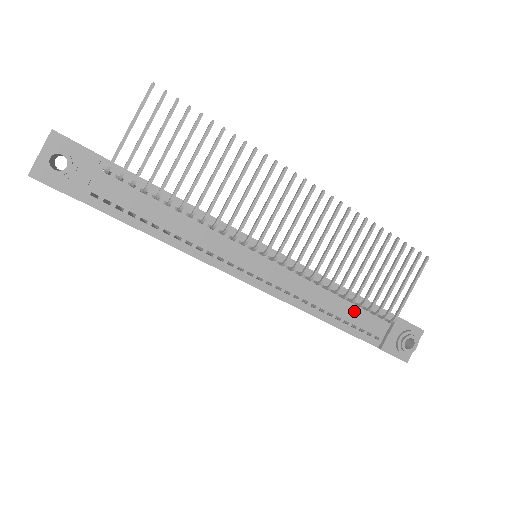
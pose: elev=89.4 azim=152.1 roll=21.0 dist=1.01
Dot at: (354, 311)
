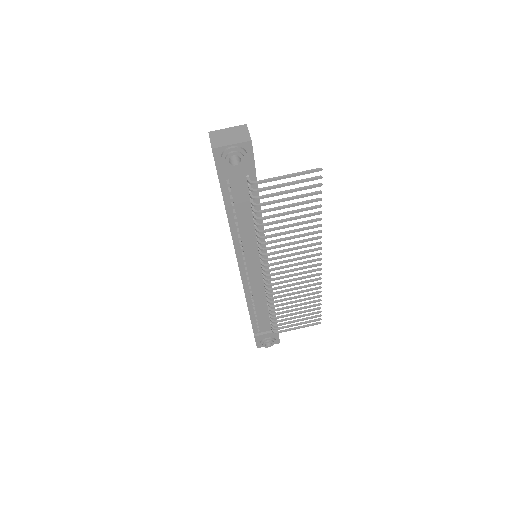
Dot at: (265, 315)
